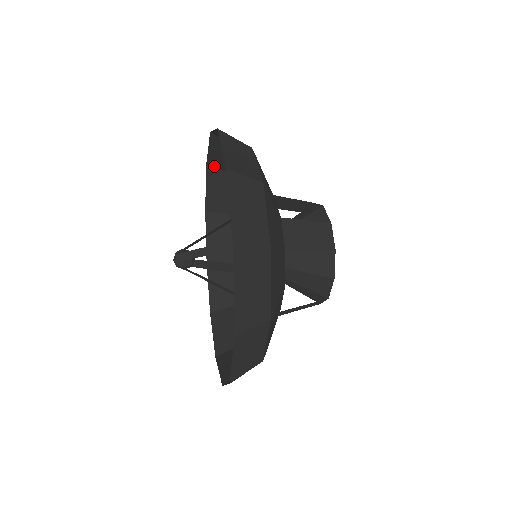
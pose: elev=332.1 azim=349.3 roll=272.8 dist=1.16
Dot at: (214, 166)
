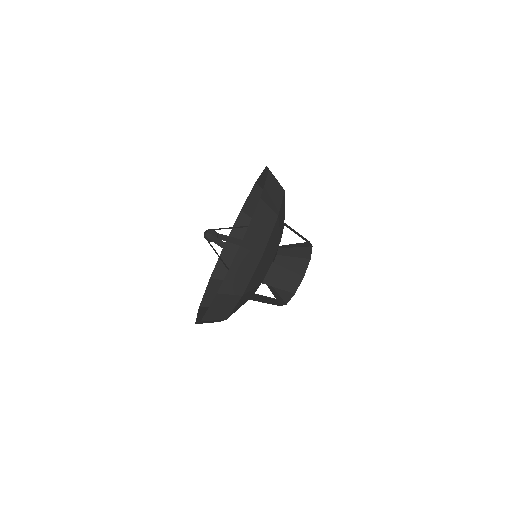
Dot at: occluded
